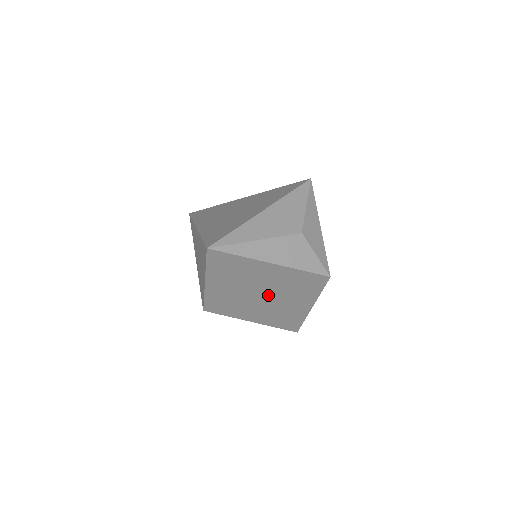
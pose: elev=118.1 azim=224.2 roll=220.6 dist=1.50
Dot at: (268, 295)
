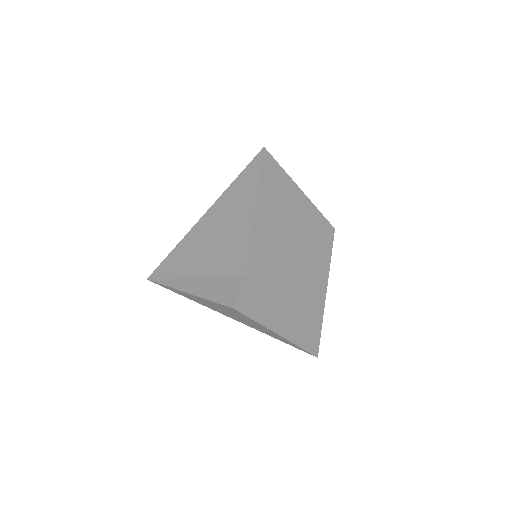
Dot at: (297, 253)
